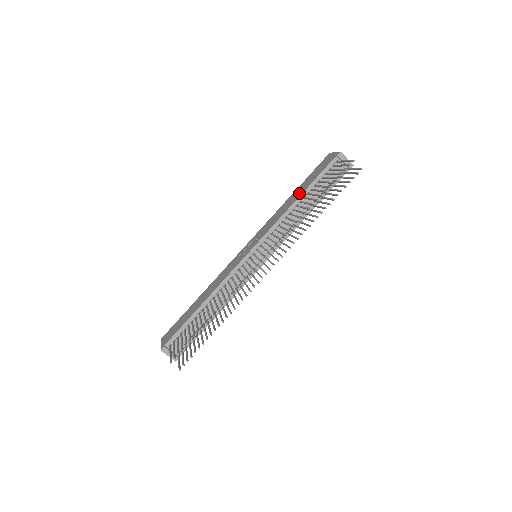
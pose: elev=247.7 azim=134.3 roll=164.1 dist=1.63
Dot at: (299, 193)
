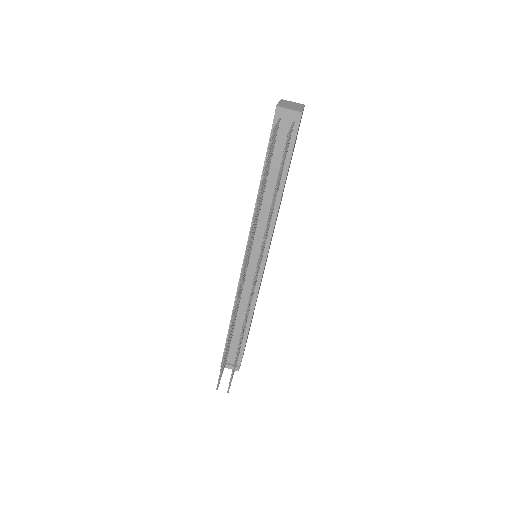
Dot at: occluded
